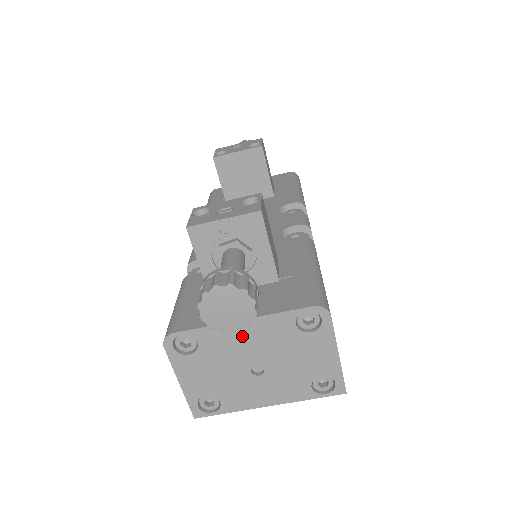
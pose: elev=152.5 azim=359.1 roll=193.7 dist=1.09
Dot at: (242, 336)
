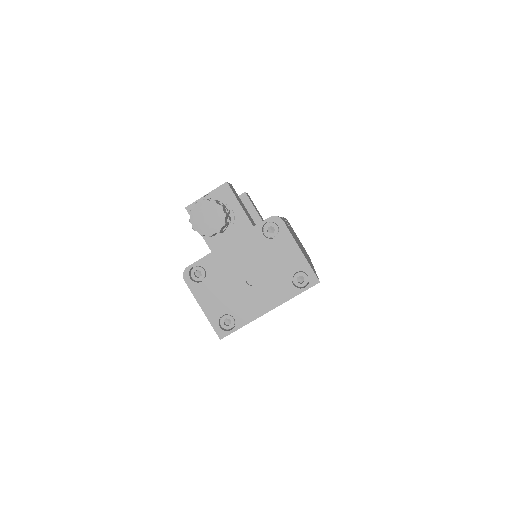
Dot at: (232, 255)
